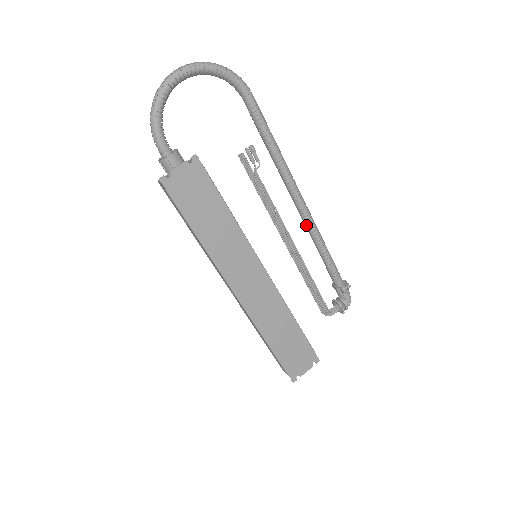
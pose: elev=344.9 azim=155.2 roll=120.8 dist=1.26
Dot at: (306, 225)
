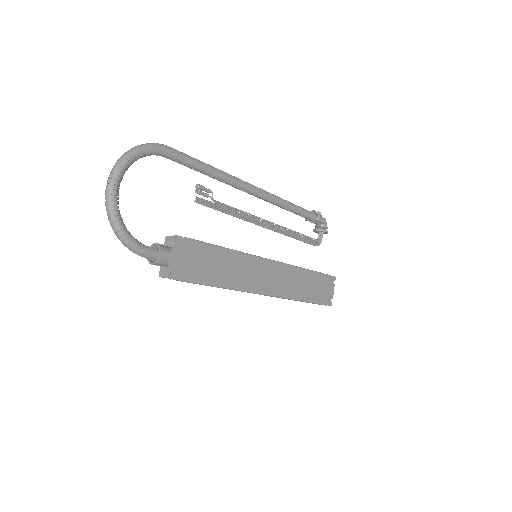
Dot at: (268, 201)
